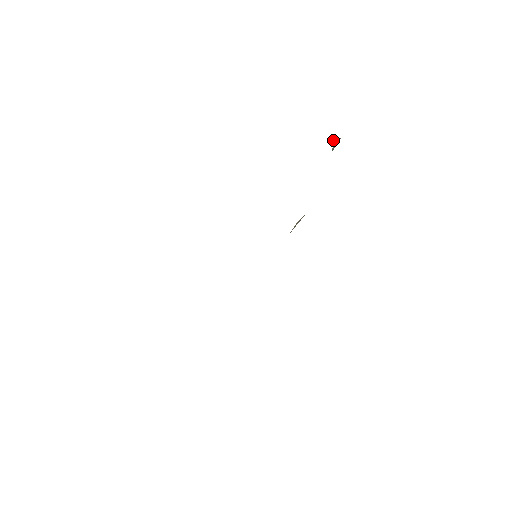
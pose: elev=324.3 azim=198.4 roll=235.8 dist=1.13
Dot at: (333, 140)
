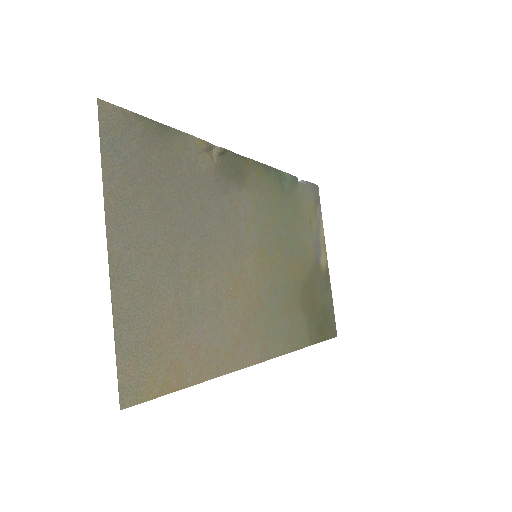
Dot at: occluded
